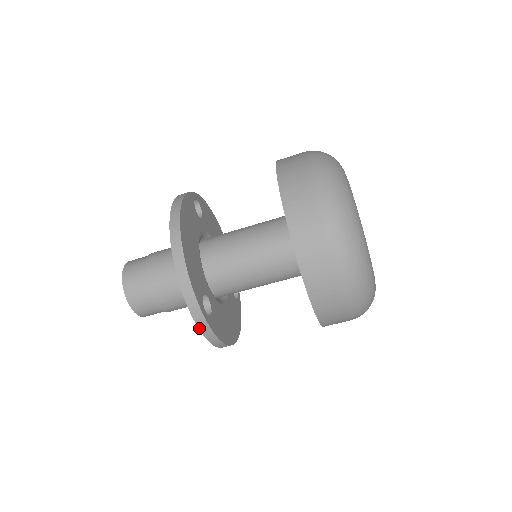
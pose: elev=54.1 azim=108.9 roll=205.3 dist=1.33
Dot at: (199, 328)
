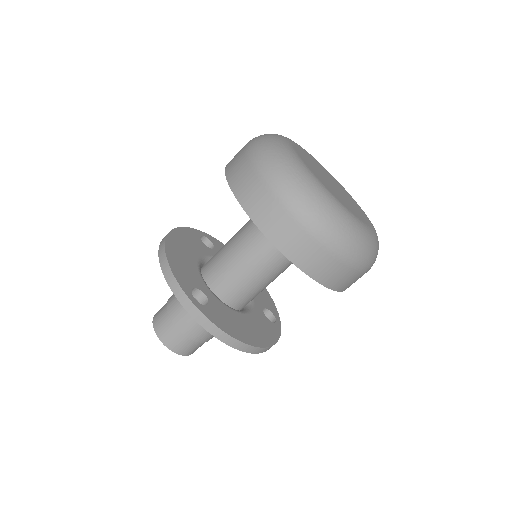
Dot at: (192, 316)
